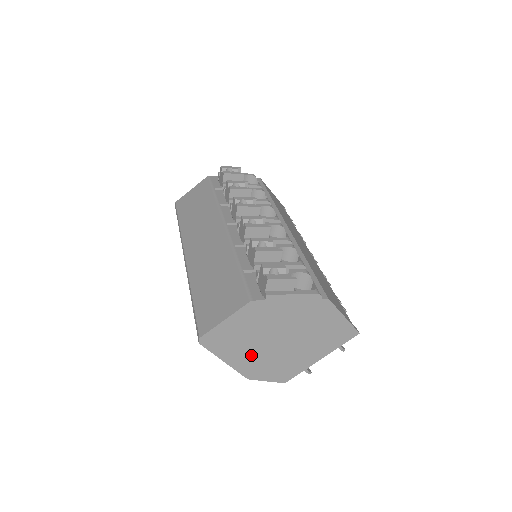
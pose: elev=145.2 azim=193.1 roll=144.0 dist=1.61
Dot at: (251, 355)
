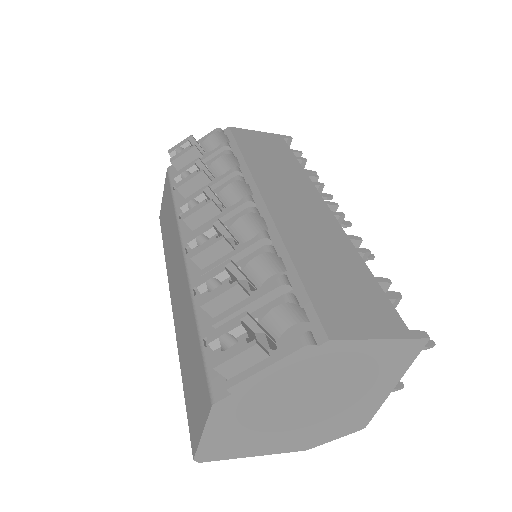
Dot at: (283, 435)
